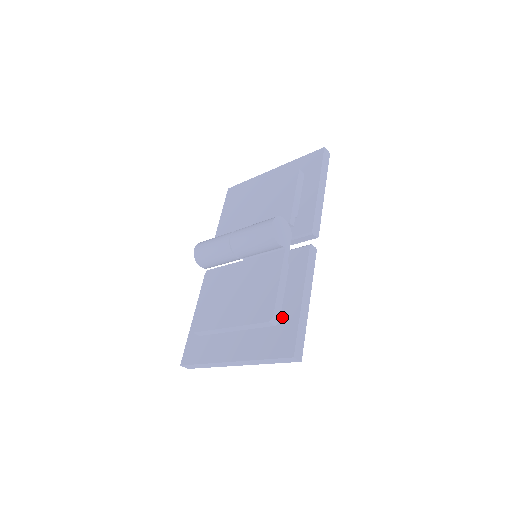
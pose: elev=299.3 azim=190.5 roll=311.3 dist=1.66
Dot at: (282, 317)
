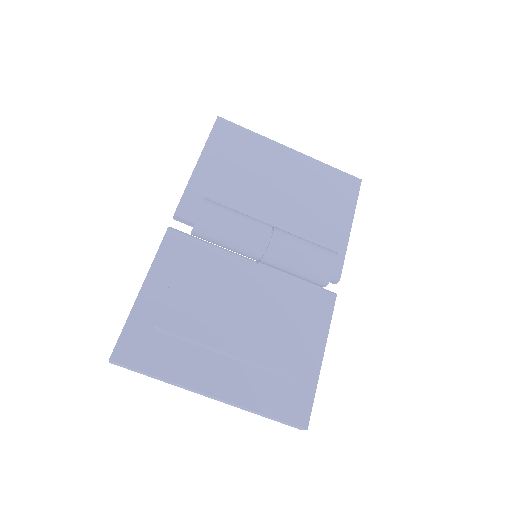
Dot at: occluded
